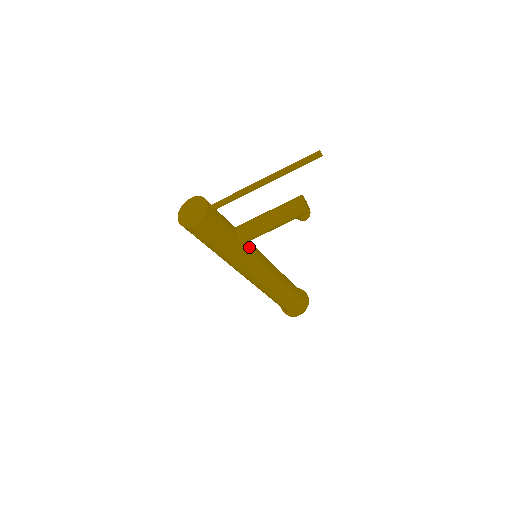
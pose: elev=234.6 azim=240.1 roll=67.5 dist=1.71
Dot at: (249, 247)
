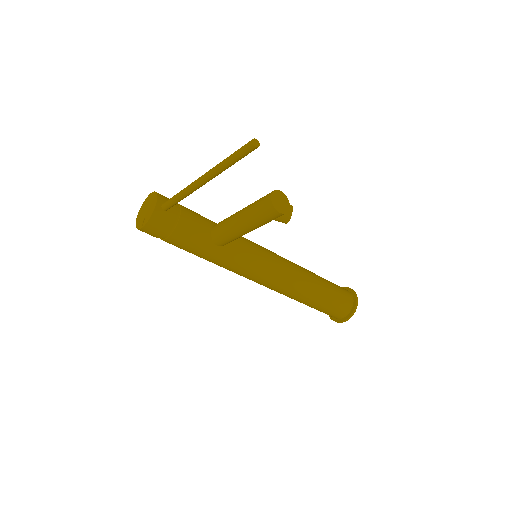
Dot at: (236, 248)
